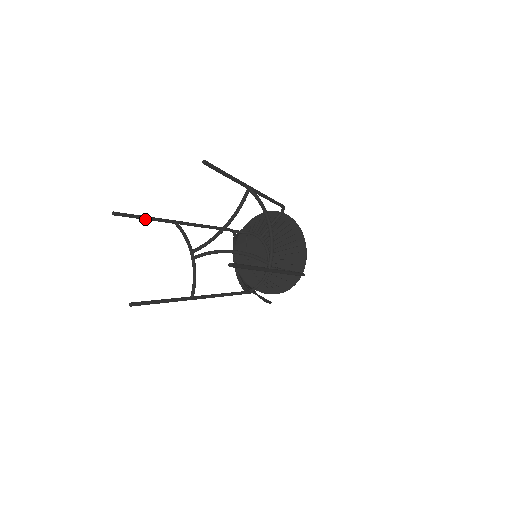
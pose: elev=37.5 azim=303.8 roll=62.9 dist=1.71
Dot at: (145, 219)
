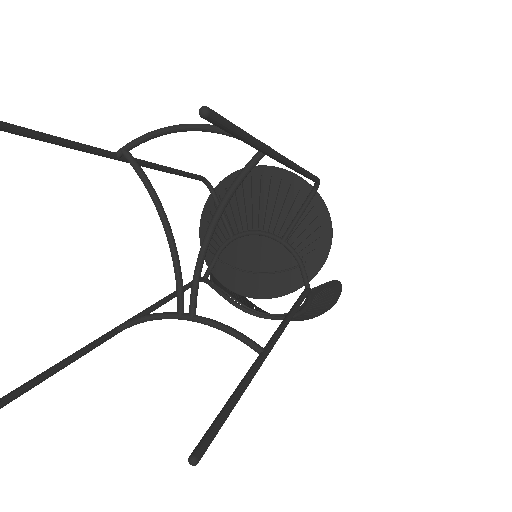
Dot at: (66, 364)
